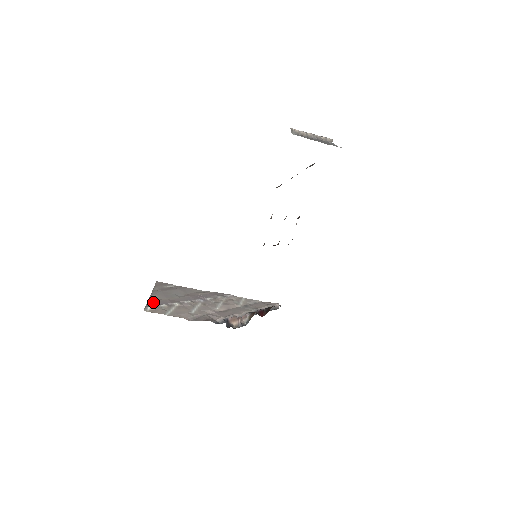
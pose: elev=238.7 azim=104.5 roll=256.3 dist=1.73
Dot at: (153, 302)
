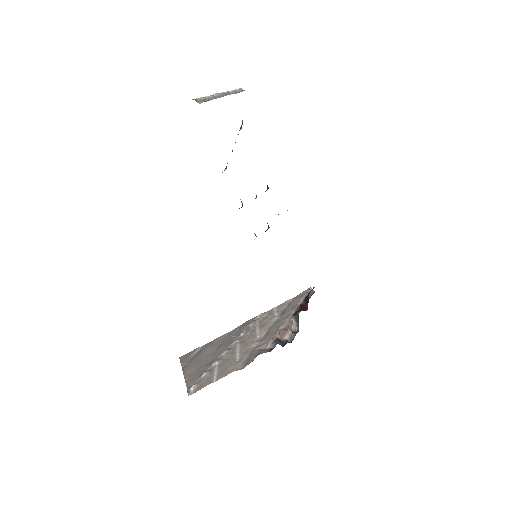
Dot at: (191, 380)
